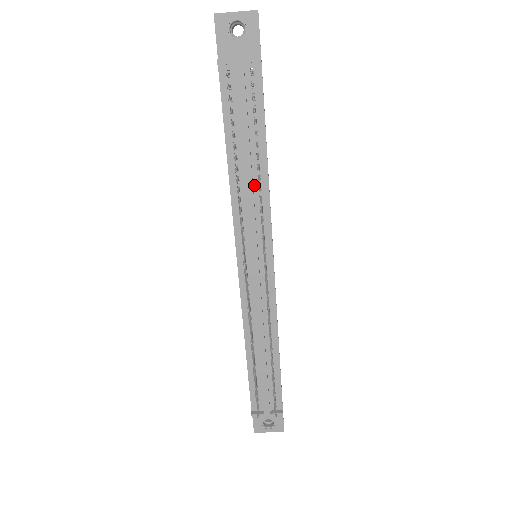
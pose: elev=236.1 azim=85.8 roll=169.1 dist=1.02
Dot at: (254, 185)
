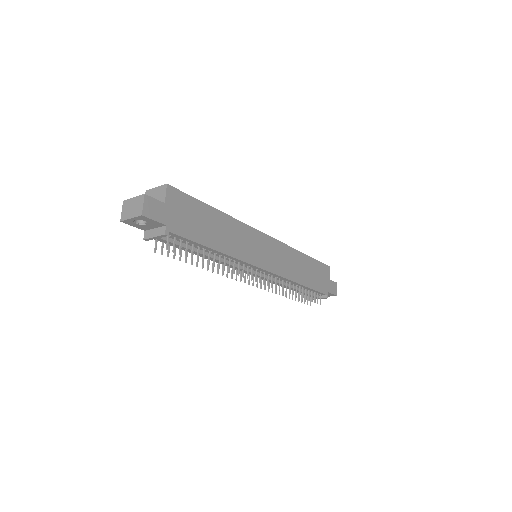
Dot at: (221, 257)
